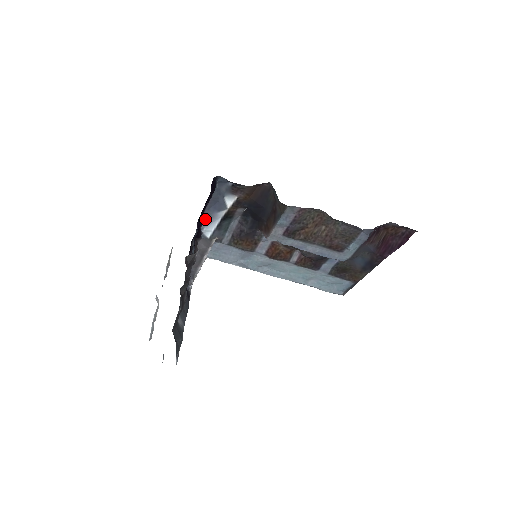
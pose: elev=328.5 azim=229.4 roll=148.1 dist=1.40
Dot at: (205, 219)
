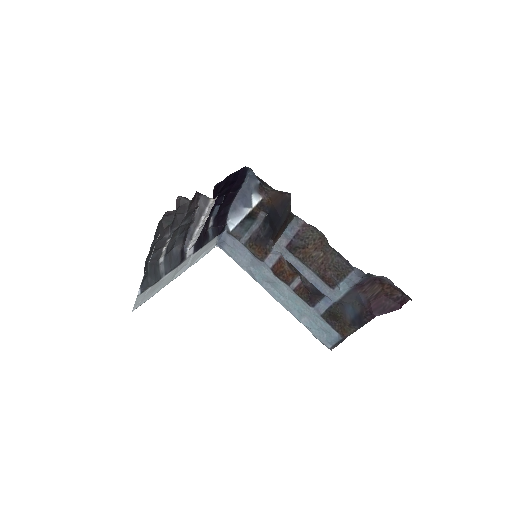
Dot at: (232, 210)
